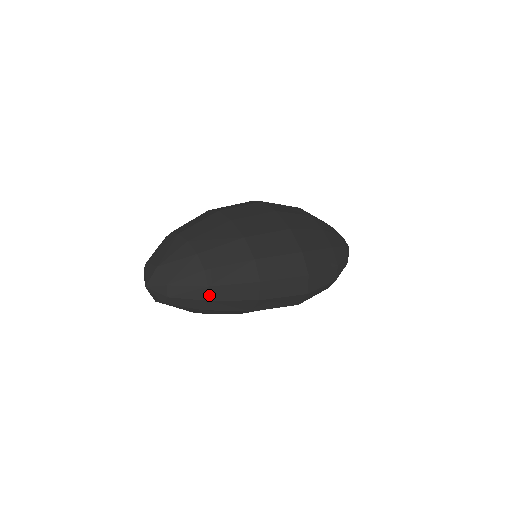
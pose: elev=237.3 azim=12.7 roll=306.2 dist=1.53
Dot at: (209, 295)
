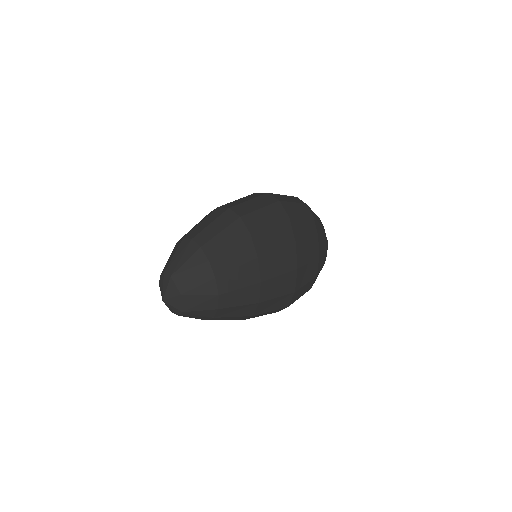
Dot at: (211, 319)
